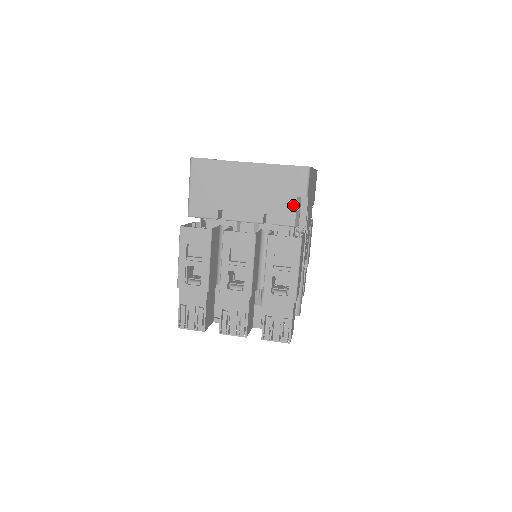
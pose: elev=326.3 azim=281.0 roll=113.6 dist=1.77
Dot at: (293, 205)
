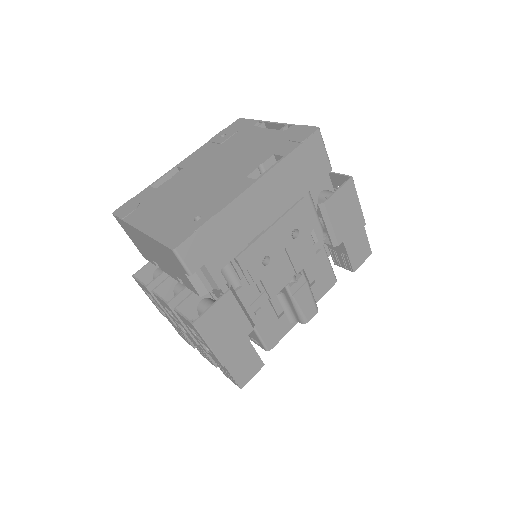
Dot at: (187, 279)
